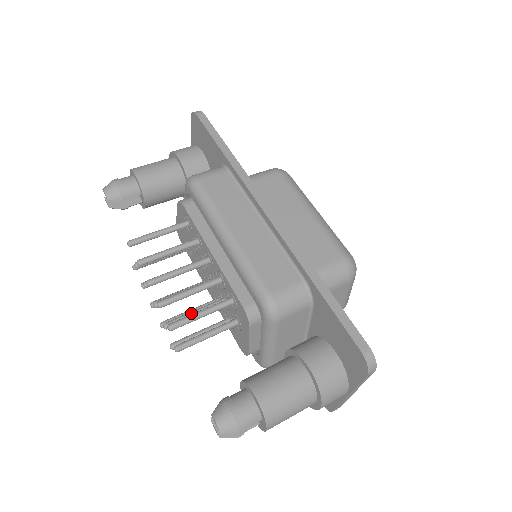
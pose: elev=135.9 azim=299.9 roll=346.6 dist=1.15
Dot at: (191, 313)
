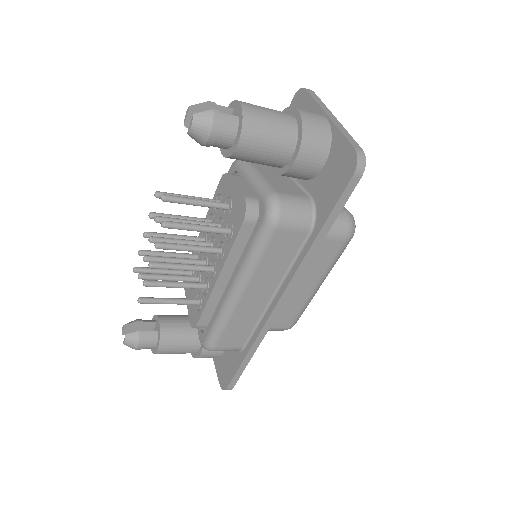
Dot at: (183, 221)
